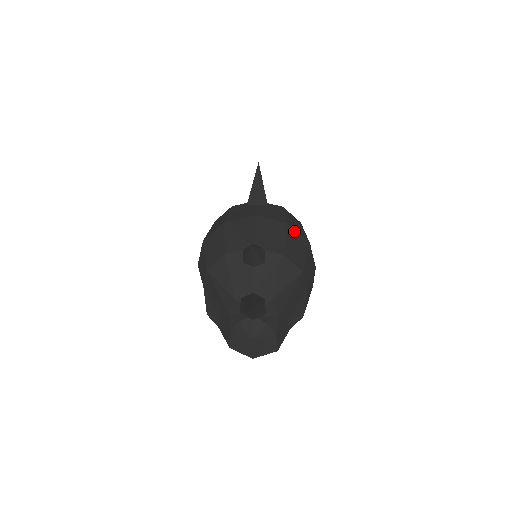
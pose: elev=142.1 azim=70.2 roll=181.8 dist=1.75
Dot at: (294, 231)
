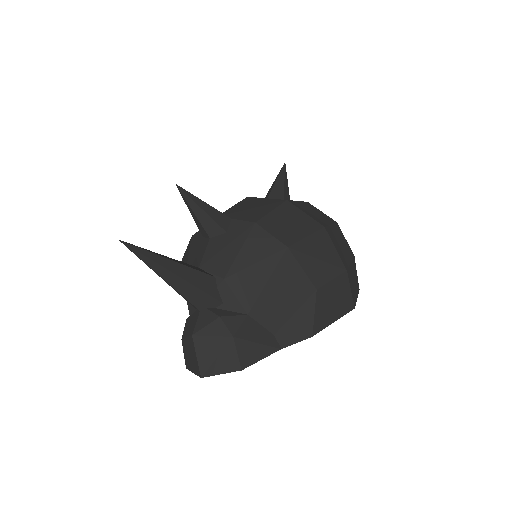
Dot at: (296, 209)
